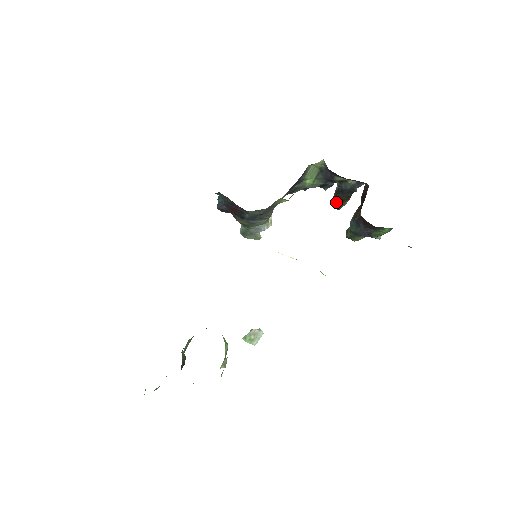
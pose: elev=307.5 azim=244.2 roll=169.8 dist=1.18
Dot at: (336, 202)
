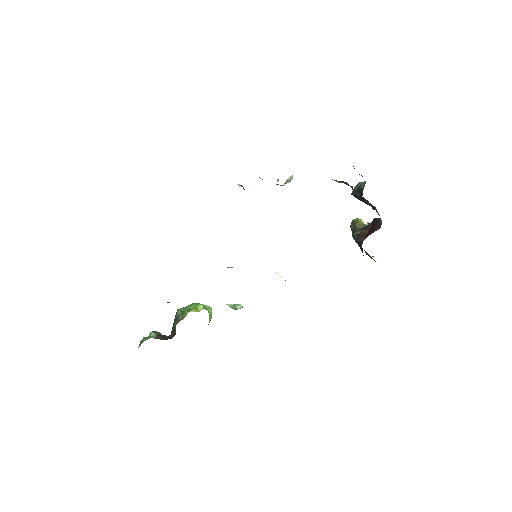
Dot at: (356, 195)
